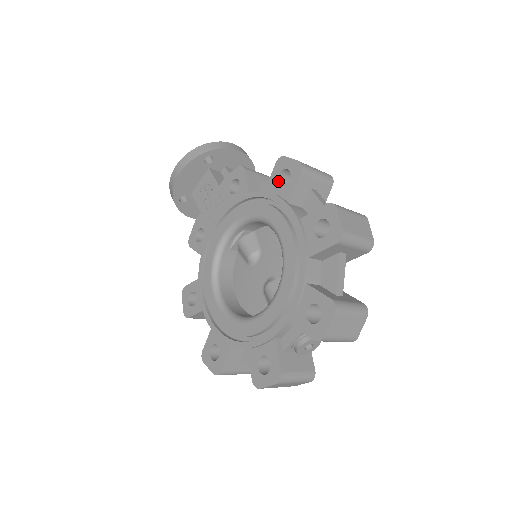
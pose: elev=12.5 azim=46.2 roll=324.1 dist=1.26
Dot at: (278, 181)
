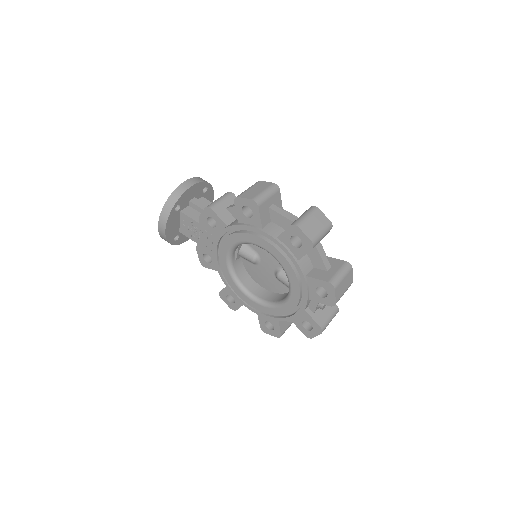
Dot at: (244, 214)
